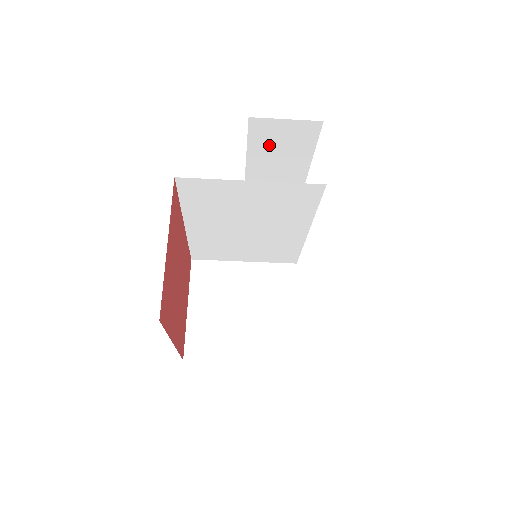
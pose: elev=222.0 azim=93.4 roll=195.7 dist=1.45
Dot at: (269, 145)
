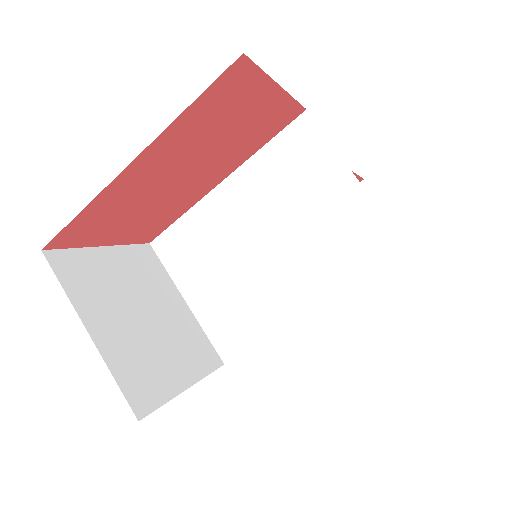
Dot at: occluded
